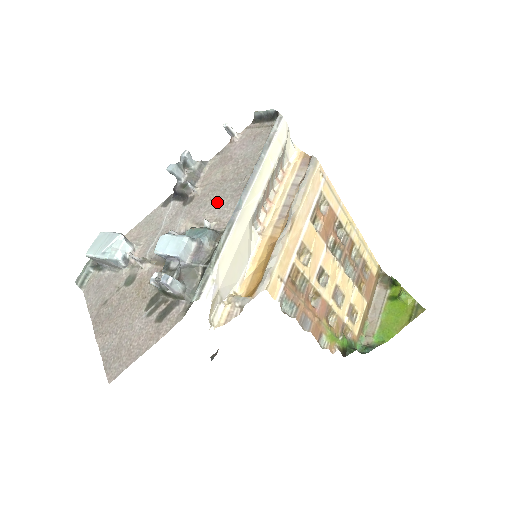
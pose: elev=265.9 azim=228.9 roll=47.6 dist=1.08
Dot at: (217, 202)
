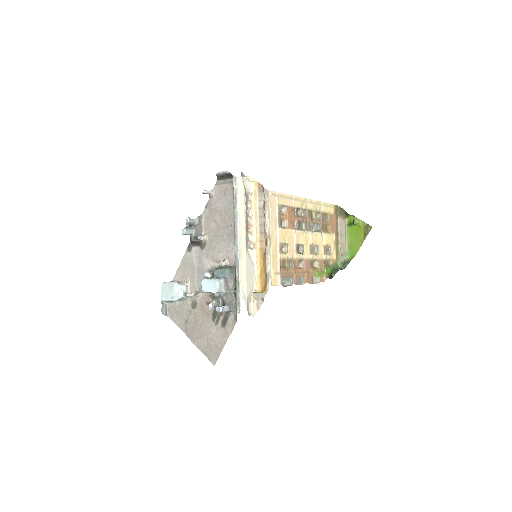
Dot at: (222, 245)
